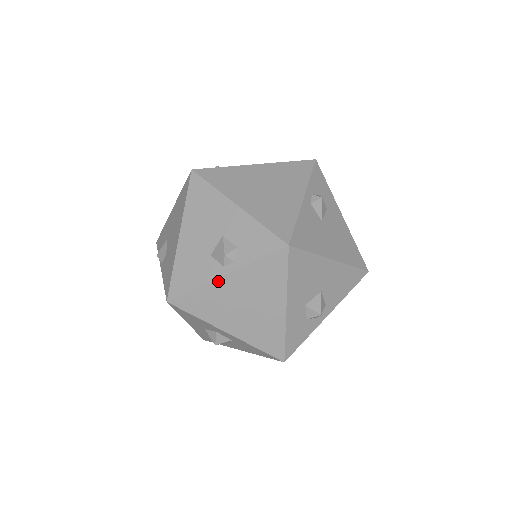
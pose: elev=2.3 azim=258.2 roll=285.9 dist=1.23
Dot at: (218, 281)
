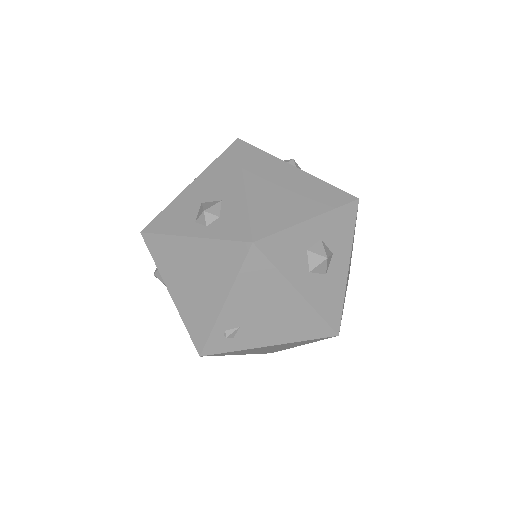
Dot at: occluded
